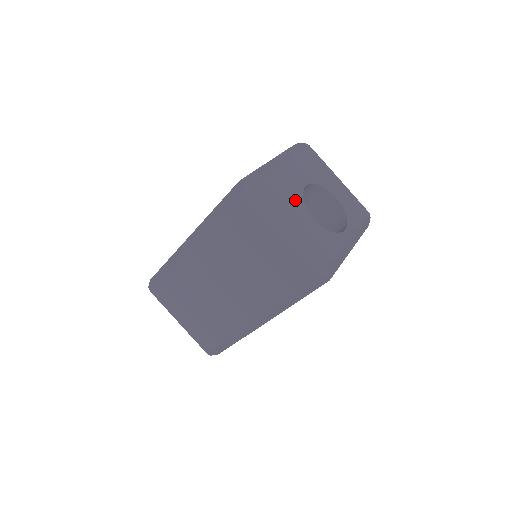
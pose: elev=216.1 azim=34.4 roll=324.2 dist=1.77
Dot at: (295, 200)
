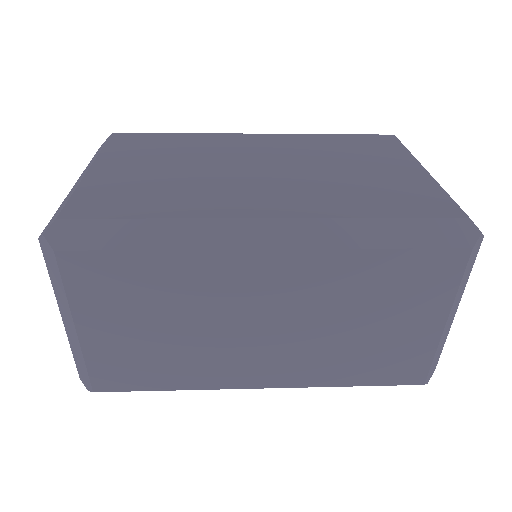
Dot at: occluded
